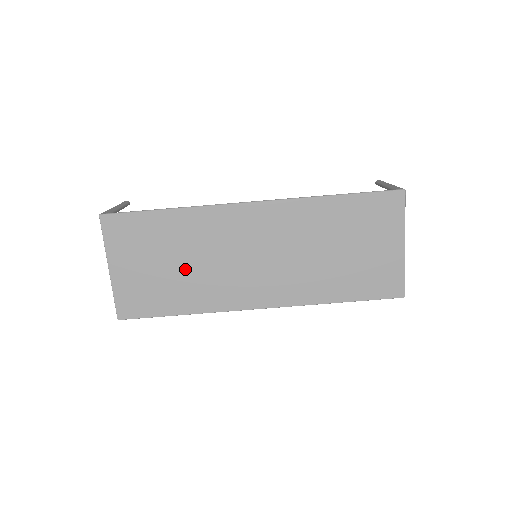
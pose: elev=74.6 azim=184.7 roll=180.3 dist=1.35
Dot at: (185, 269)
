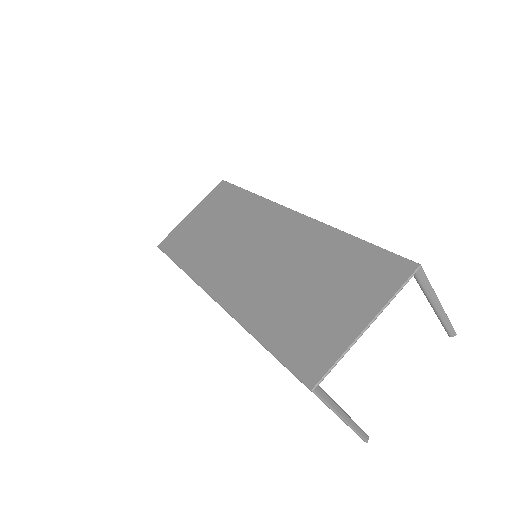
Dot at: (215, 235)
